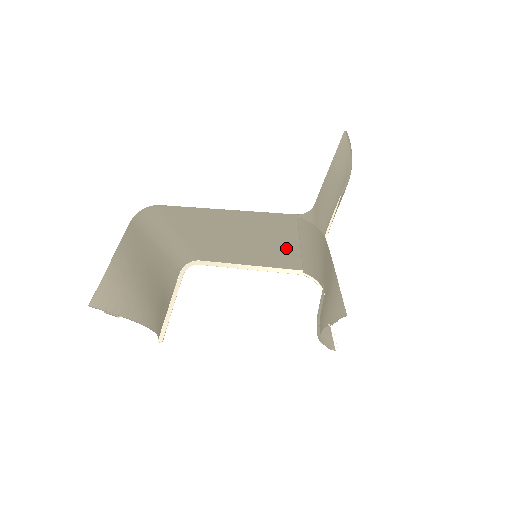
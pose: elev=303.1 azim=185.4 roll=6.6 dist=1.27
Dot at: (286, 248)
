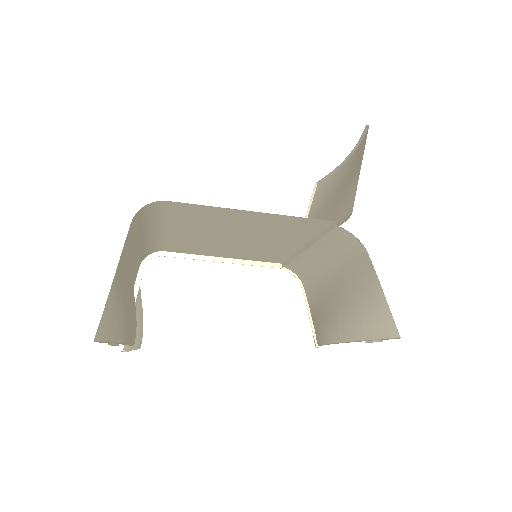
Dot at: (285, 246)
